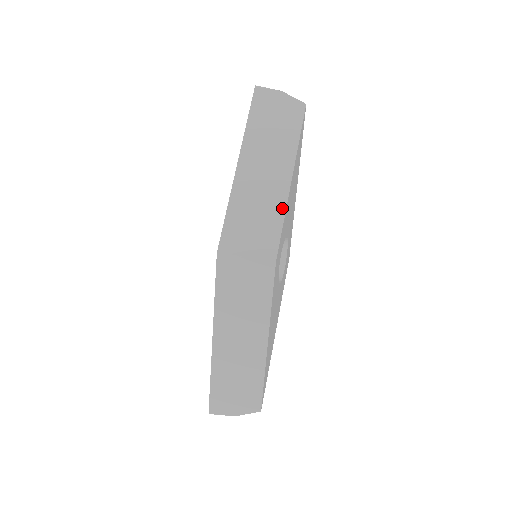
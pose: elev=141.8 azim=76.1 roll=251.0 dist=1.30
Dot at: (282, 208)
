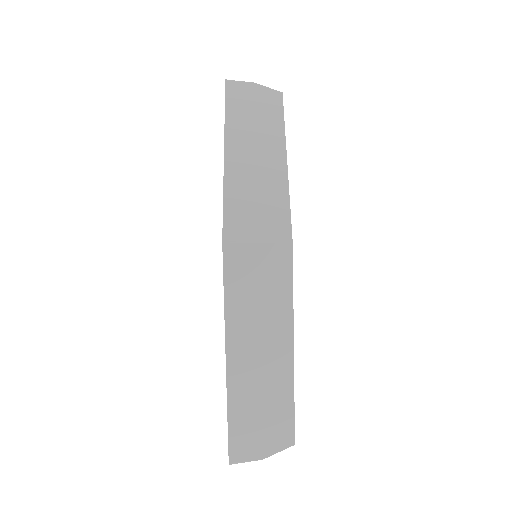
Dot at: (284, 189)
